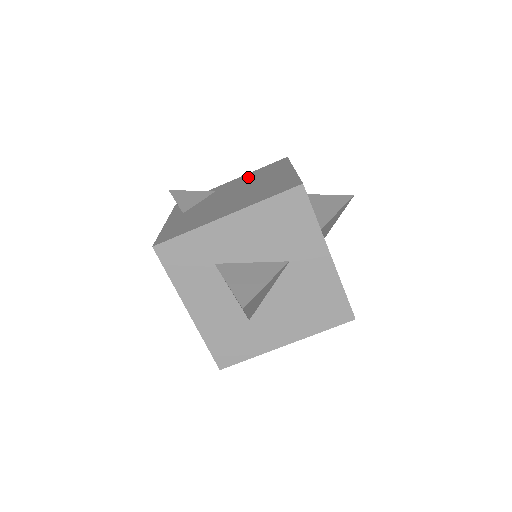
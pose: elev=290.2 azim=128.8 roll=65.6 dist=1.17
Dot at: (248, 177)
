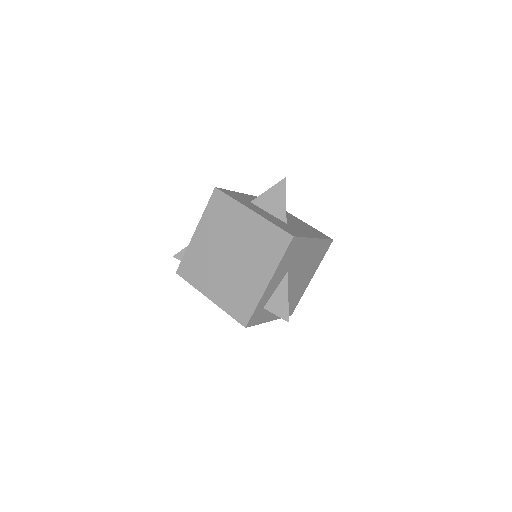
Dot at: occluded
